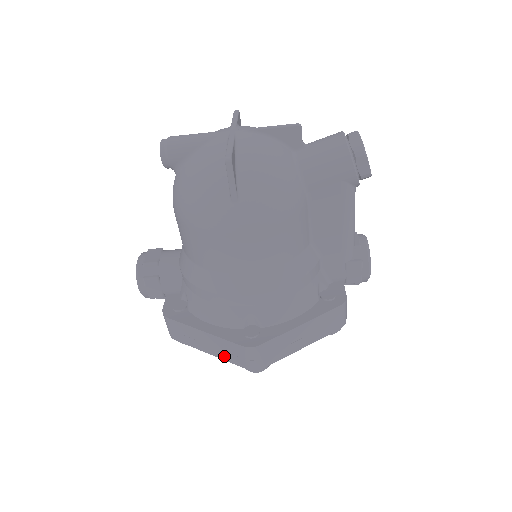
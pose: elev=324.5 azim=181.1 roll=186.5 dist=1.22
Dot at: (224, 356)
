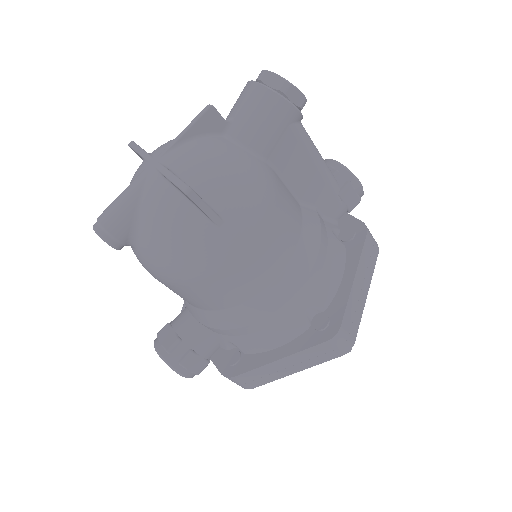
Dot at: (313, 363)
